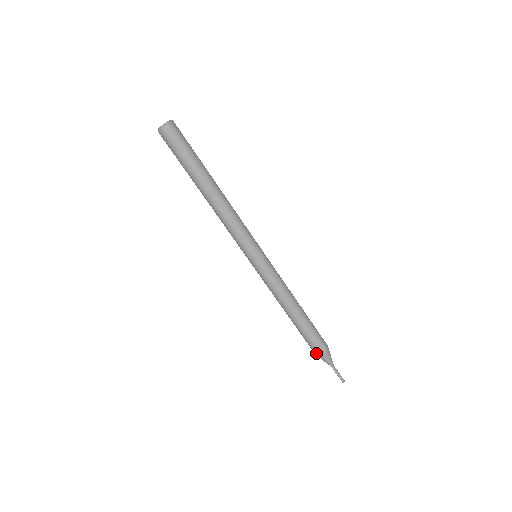
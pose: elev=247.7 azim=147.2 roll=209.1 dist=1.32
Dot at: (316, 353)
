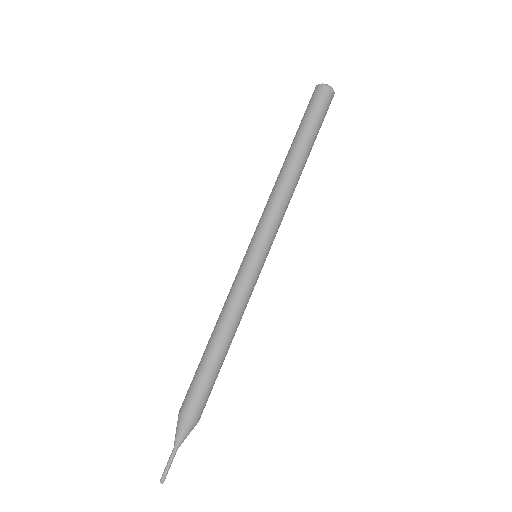
Dot at: (181, 408)
